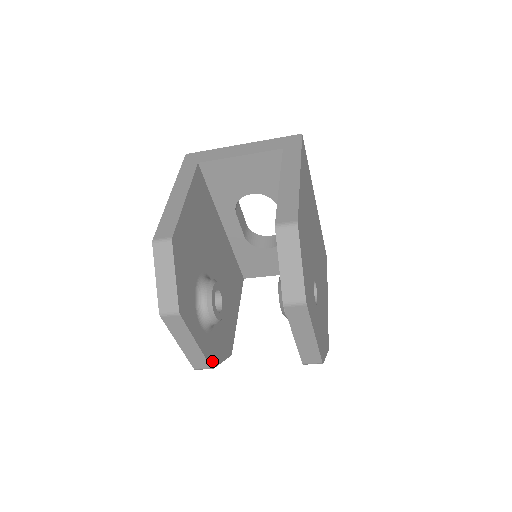
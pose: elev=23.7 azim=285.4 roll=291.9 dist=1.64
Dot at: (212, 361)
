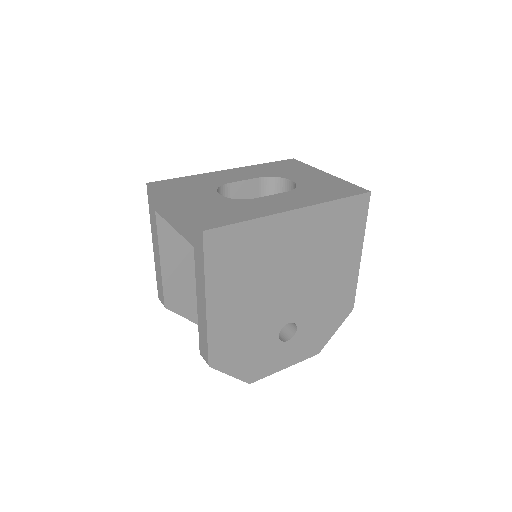
Dot at: occluded
